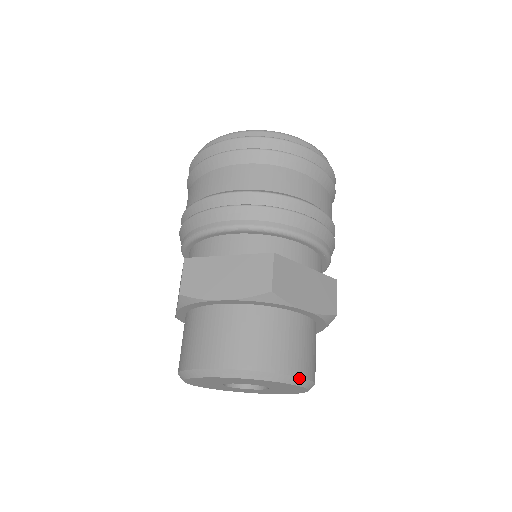
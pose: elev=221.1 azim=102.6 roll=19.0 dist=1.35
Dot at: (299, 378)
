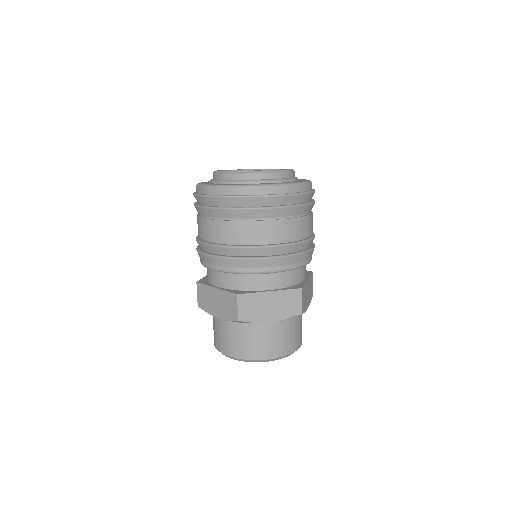
Dot at: (273, 359)
